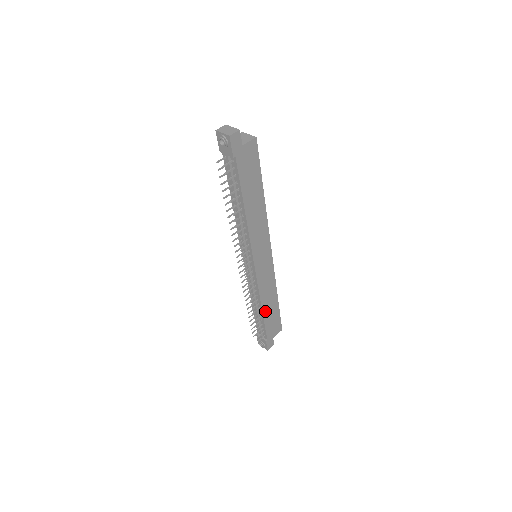
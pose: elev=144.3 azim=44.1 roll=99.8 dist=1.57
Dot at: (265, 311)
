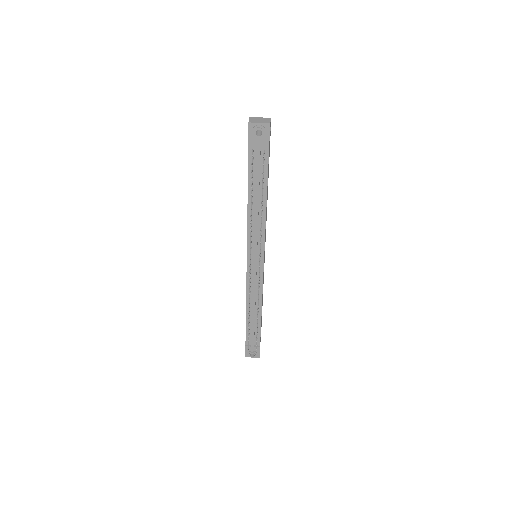
Dot at: (261, 314)
